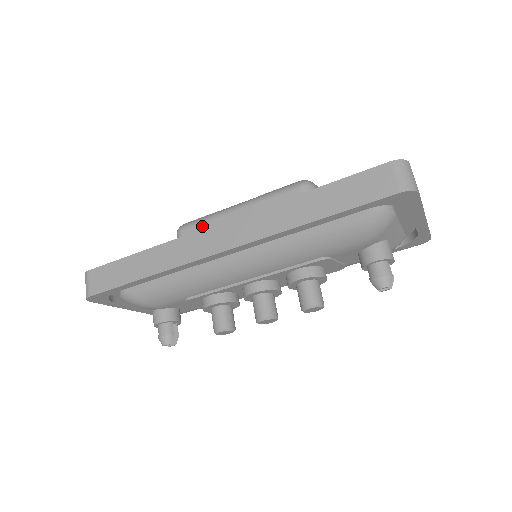
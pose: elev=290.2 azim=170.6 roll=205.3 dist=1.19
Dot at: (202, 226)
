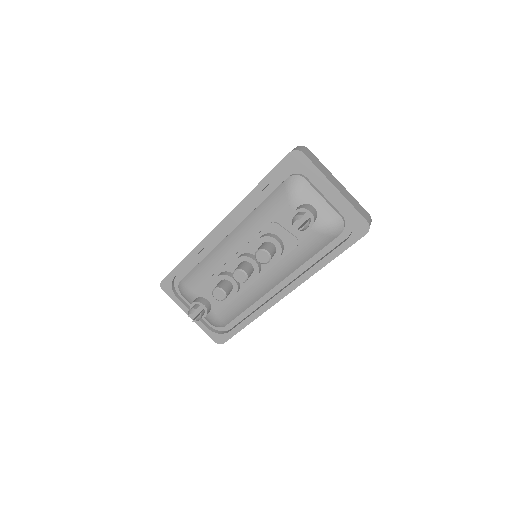
Dot at: occluded
